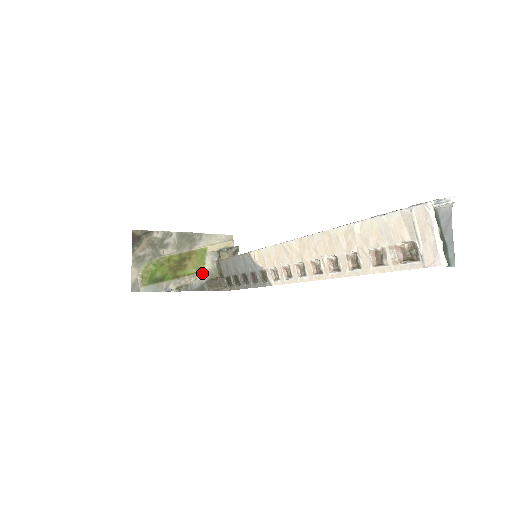
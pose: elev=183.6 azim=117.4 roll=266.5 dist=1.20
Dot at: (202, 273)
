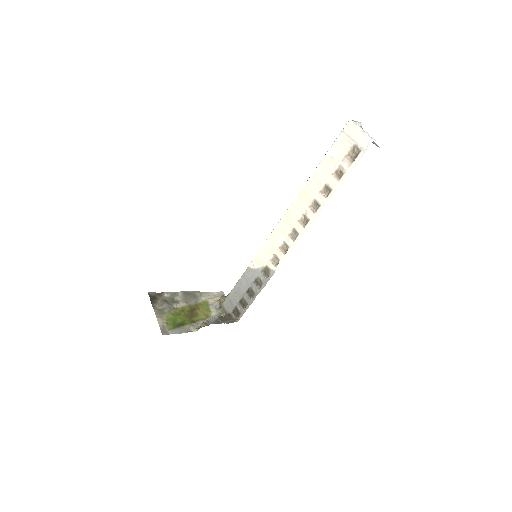
Dot at: occluded
